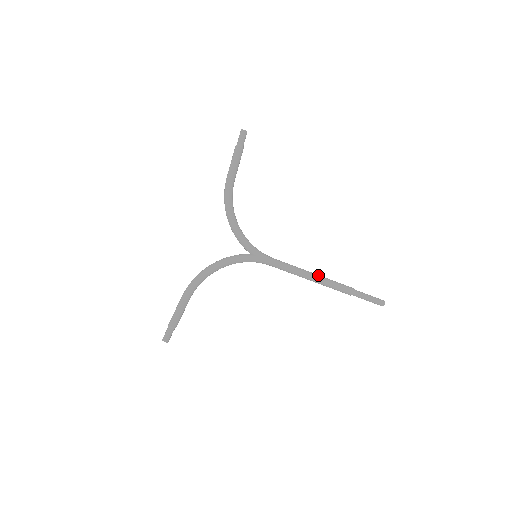
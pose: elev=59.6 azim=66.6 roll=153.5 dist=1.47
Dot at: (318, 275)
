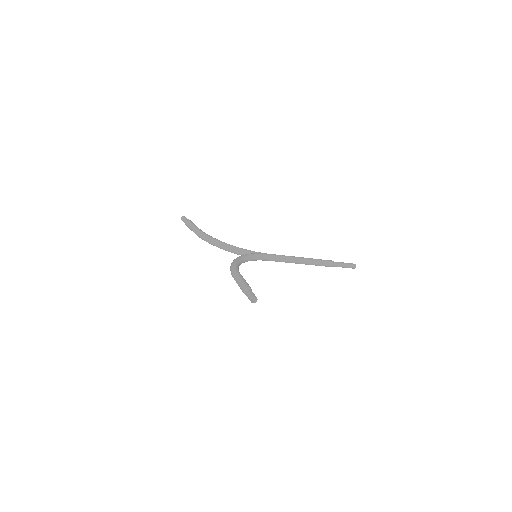
Dot at: (305, 264)
